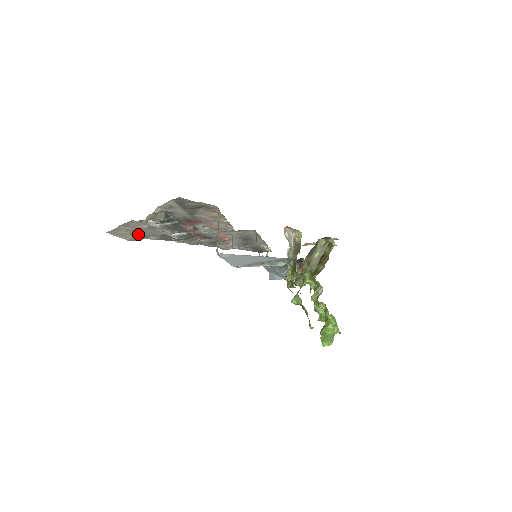
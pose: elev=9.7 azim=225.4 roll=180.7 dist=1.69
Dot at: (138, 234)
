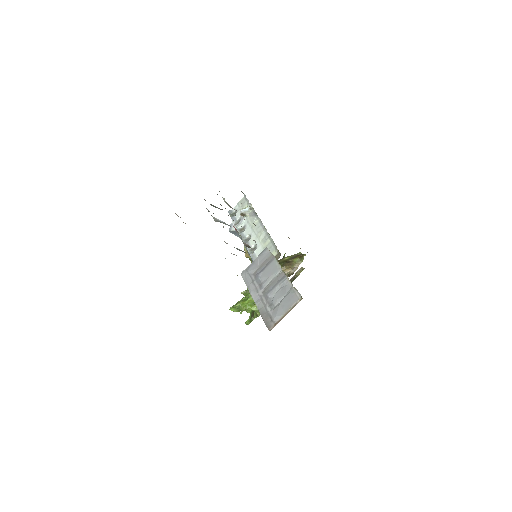
Dot at: occluded
